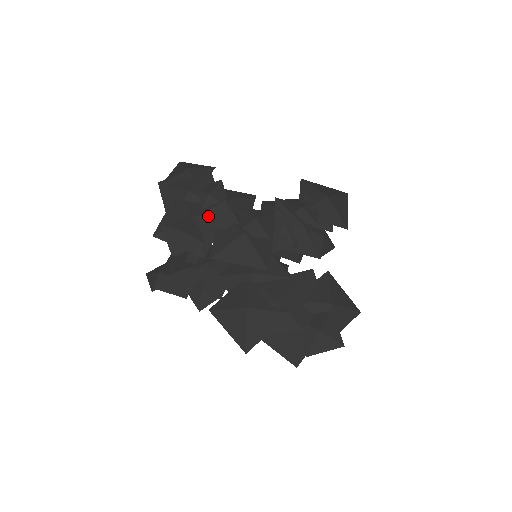
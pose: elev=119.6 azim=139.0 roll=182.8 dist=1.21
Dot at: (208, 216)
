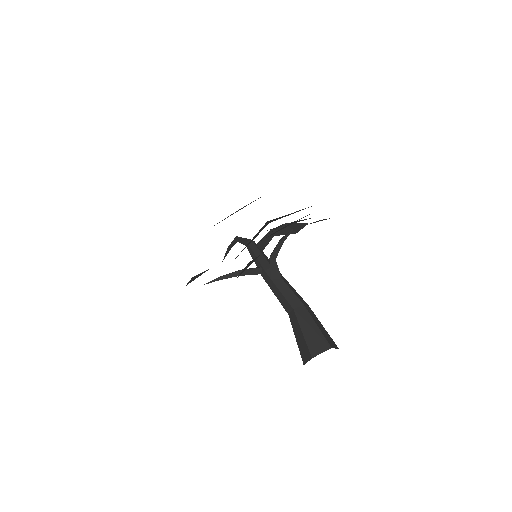
Dot at: occluded
